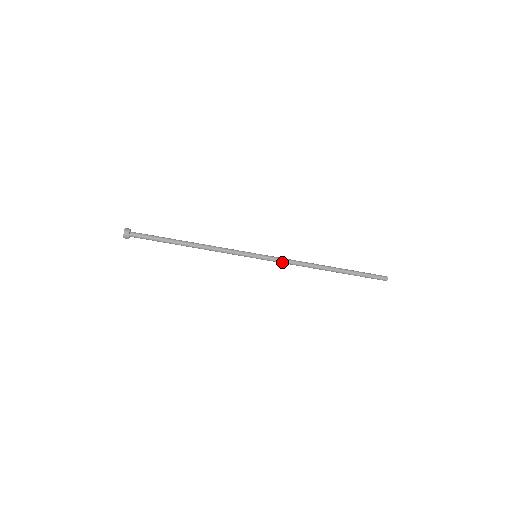
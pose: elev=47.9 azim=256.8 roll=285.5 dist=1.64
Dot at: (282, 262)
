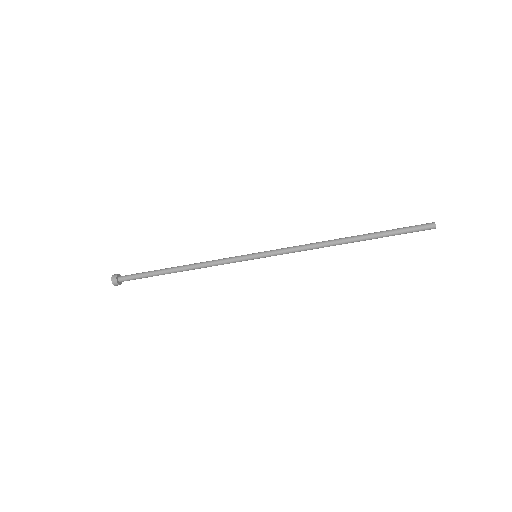
Dot at: occluded
